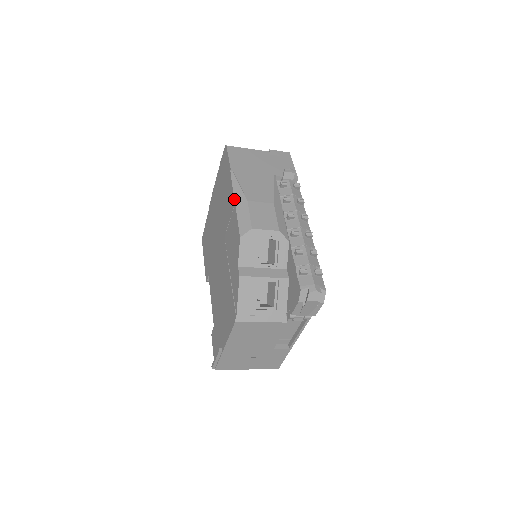
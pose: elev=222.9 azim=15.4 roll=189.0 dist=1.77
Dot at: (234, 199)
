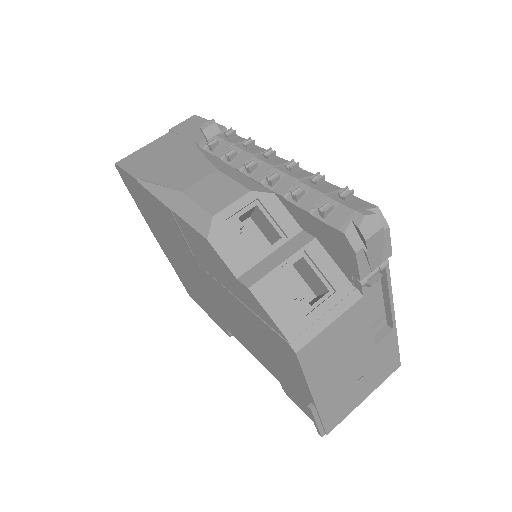
Dot at: (165, 205)
